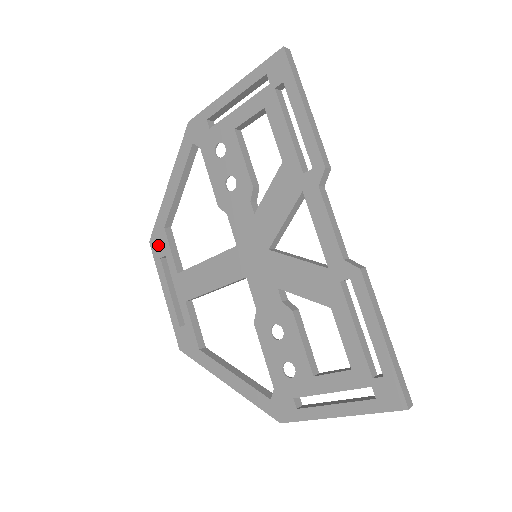
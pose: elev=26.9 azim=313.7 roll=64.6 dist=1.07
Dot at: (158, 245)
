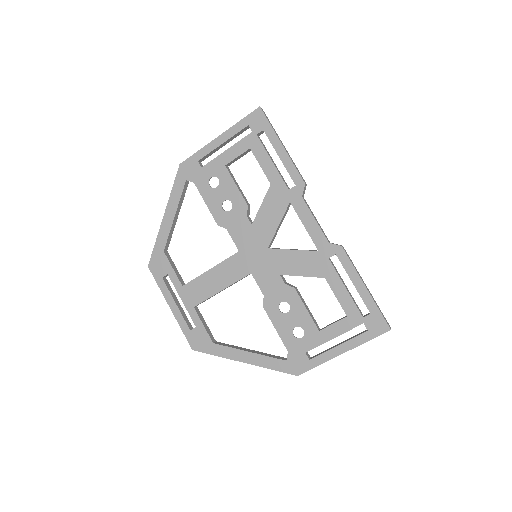
Dot at: (158, 267)
